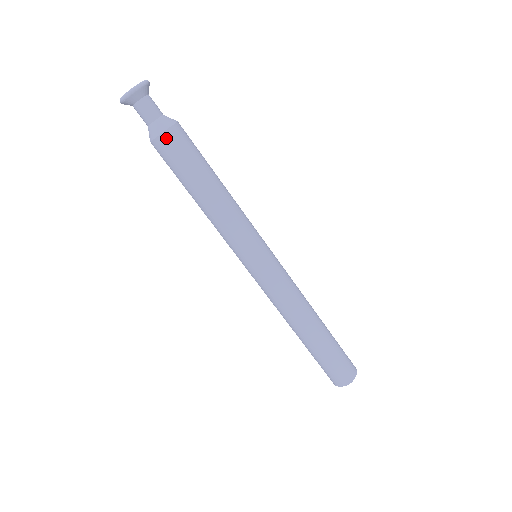
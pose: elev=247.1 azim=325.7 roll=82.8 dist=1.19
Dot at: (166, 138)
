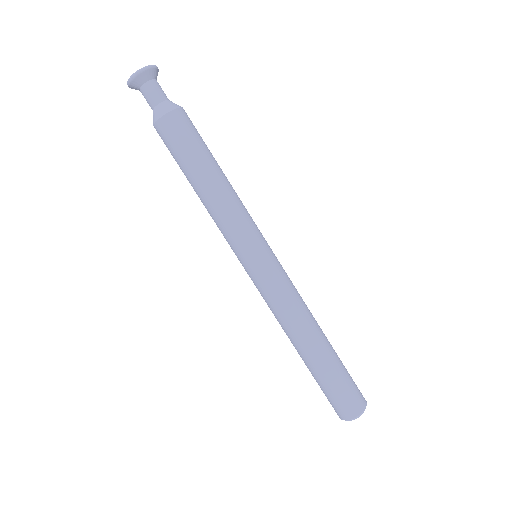
Dot at: (162, 125)
